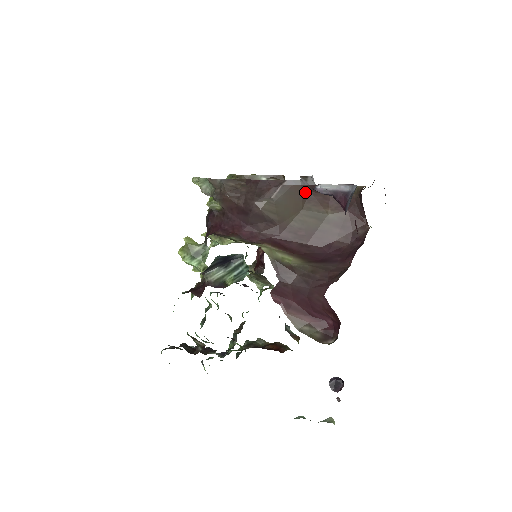
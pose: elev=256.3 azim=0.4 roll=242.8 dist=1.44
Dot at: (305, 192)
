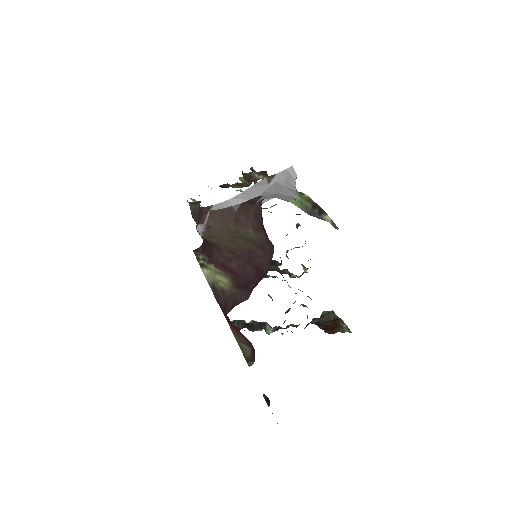
Dot at: (230, 214)
